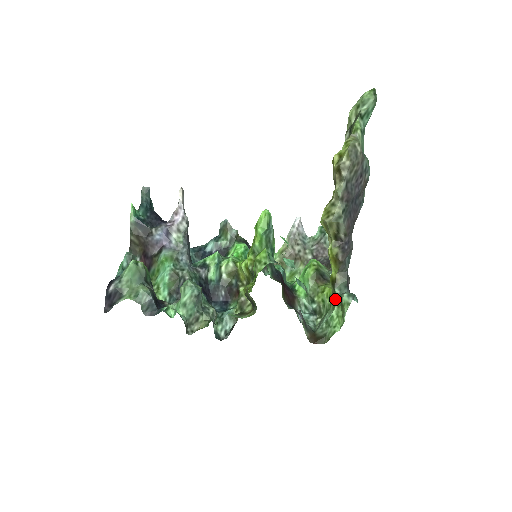
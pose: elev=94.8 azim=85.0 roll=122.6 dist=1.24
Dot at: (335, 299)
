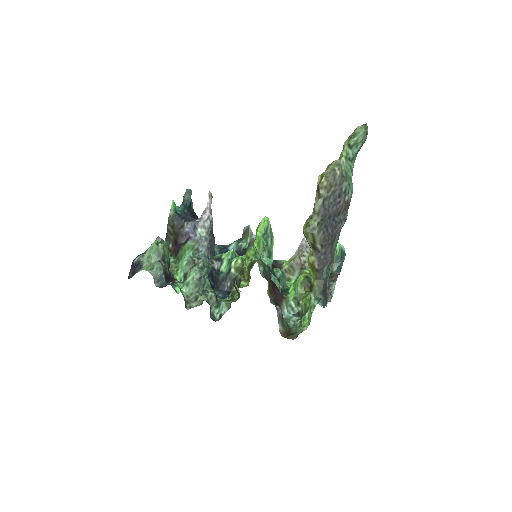
Dot at: occluded
